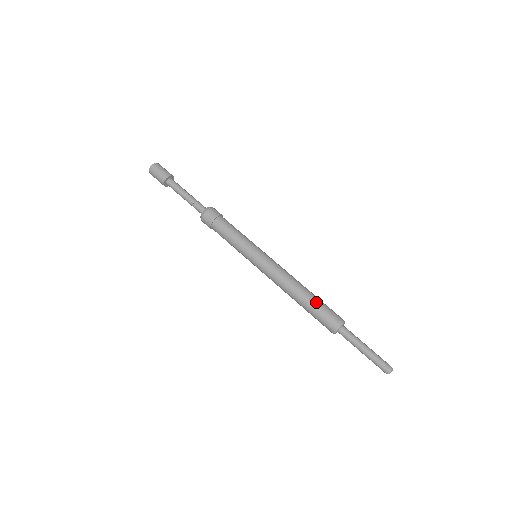
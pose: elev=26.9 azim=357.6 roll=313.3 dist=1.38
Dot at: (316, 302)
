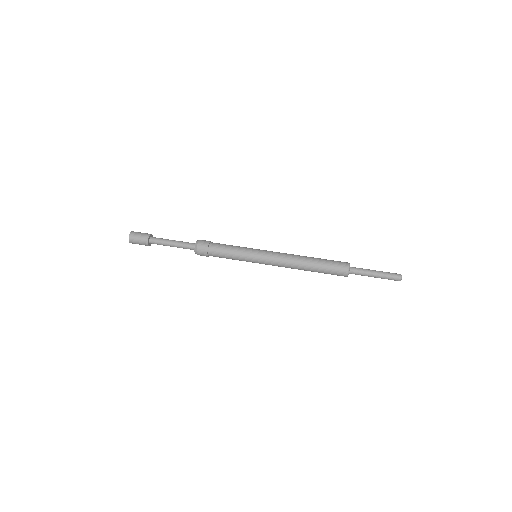
Dot at: (322, 259)
